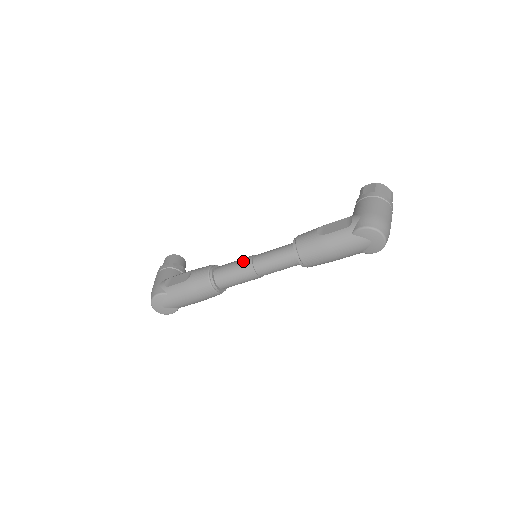
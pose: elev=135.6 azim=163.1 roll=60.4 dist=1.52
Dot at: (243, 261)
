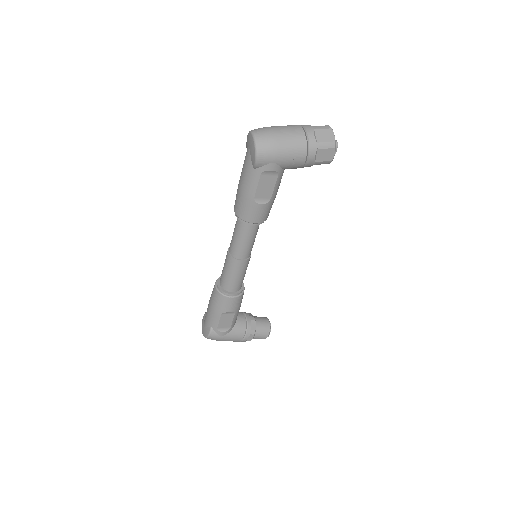
Dot at: occluded
